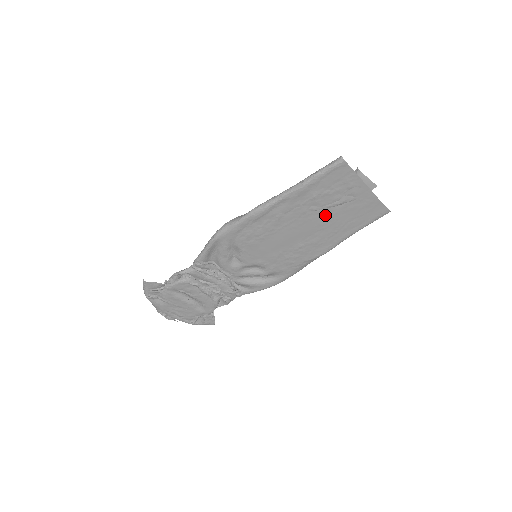
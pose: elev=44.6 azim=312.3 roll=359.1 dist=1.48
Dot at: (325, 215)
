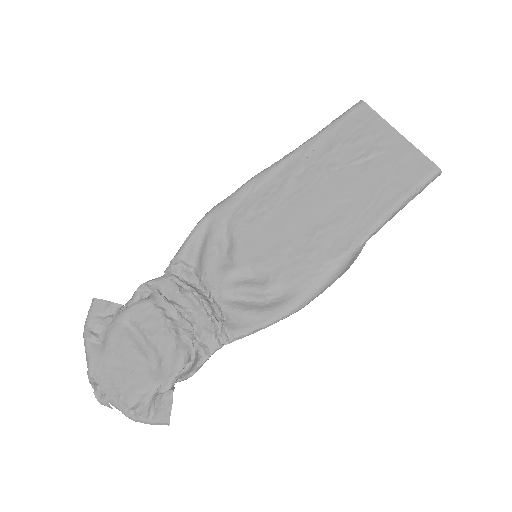
Dot at: (349, 176)
